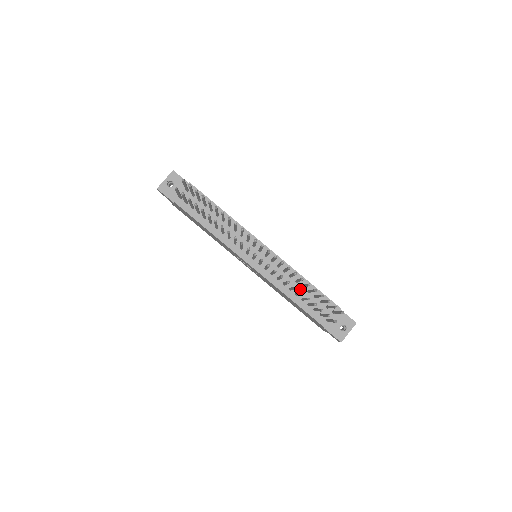
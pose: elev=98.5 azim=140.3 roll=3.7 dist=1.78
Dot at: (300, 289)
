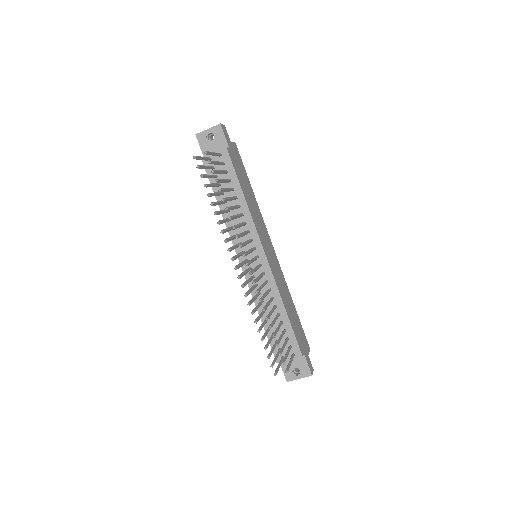
Dot at: (275, 315)
